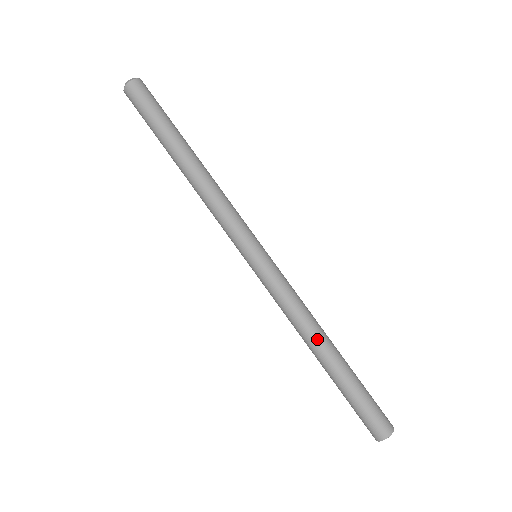
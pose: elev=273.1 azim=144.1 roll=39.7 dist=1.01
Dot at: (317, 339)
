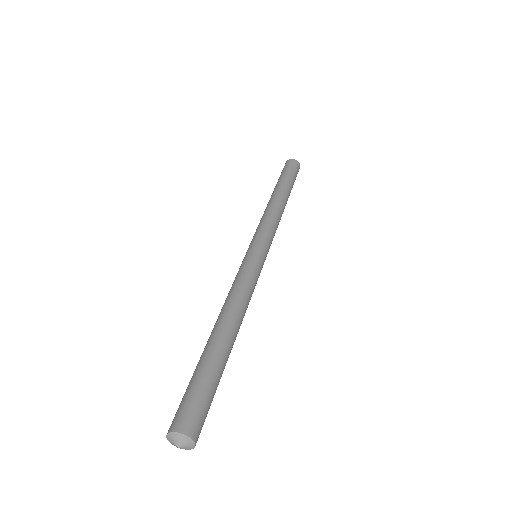
Dot at: (220, 316)
